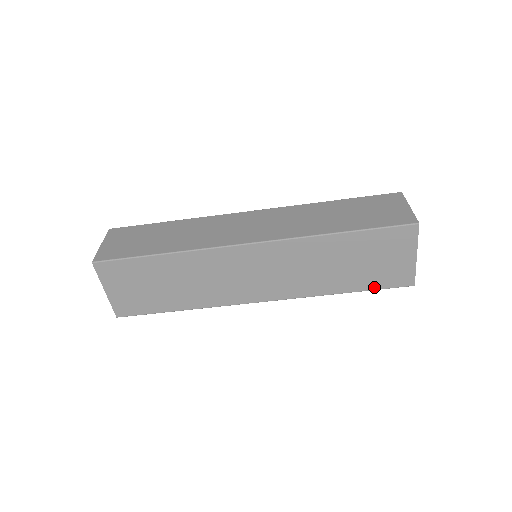
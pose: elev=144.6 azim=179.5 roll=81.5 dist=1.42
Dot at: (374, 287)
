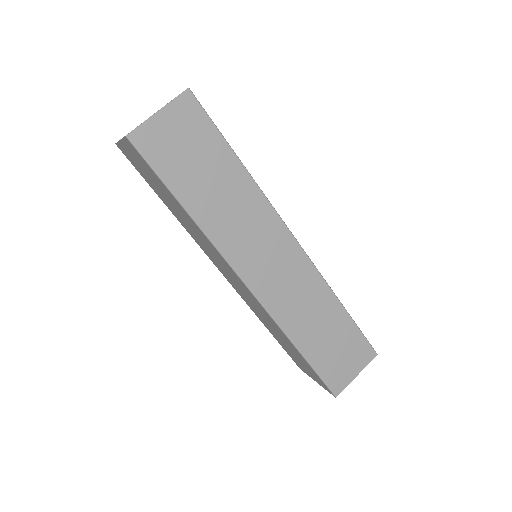
Dot at: (283, 347)
